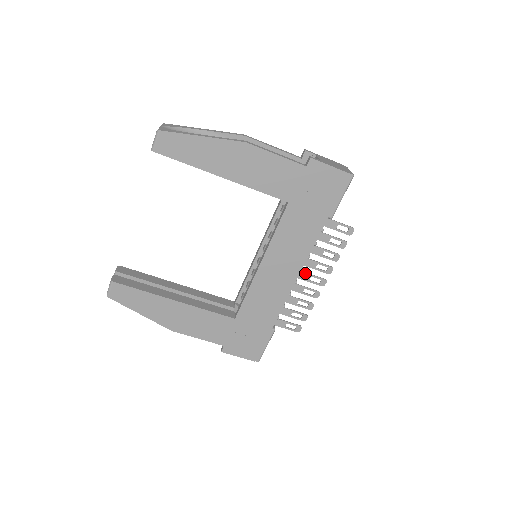
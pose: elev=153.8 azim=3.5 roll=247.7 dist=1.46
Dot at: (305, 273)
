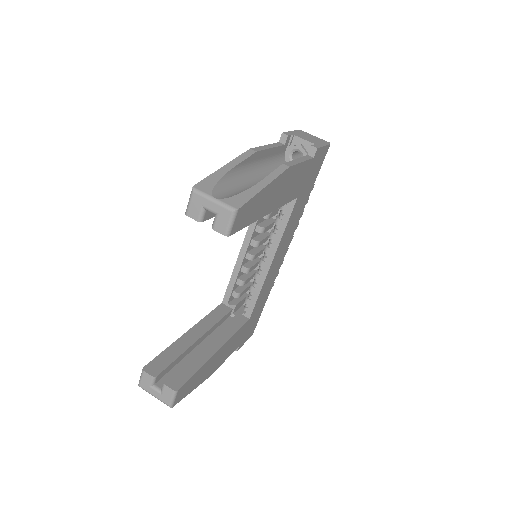
Dot at: occluded
